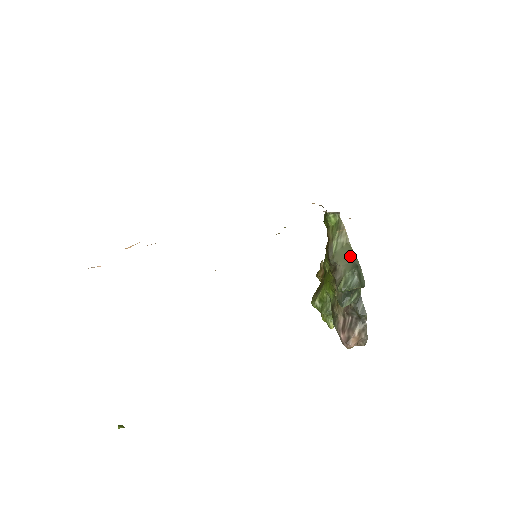
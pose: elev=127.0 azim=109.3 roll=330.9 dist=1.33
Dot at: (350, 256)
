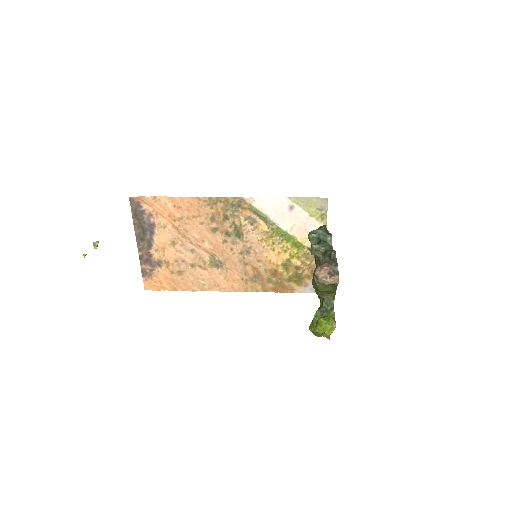
Dot at: occluded
